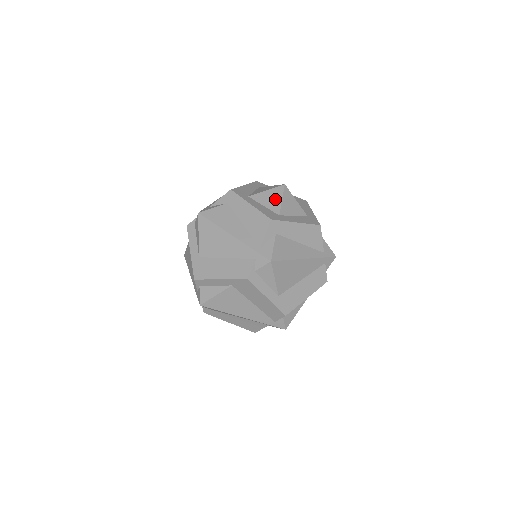
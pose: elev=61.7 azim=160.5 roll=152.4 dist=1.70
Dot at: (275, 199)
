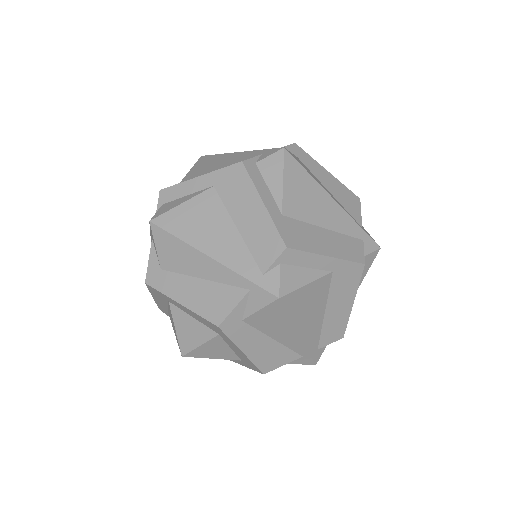
Dot at: occluded
